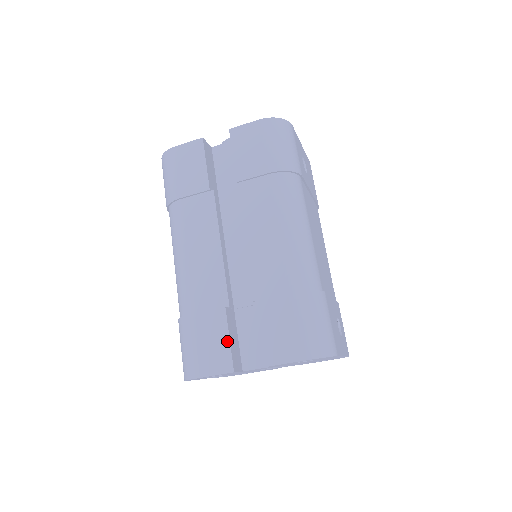
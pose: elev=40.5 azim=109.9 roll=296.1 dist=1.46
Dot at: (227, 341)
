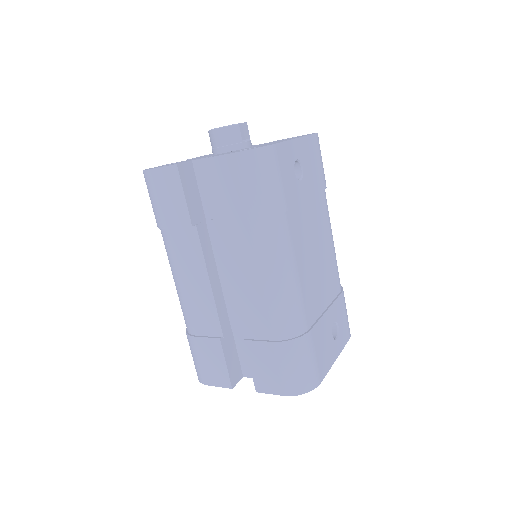
Dot at: (224, 365)
